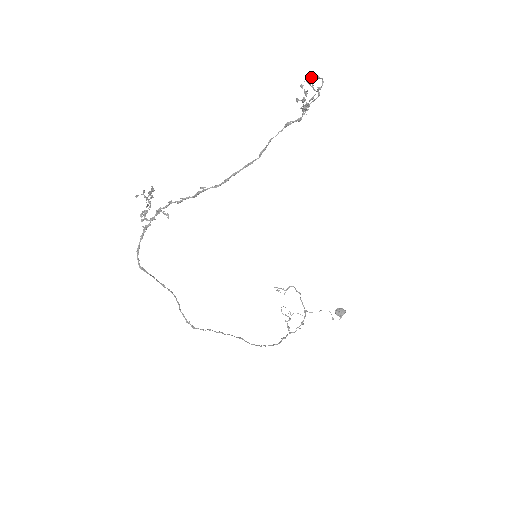
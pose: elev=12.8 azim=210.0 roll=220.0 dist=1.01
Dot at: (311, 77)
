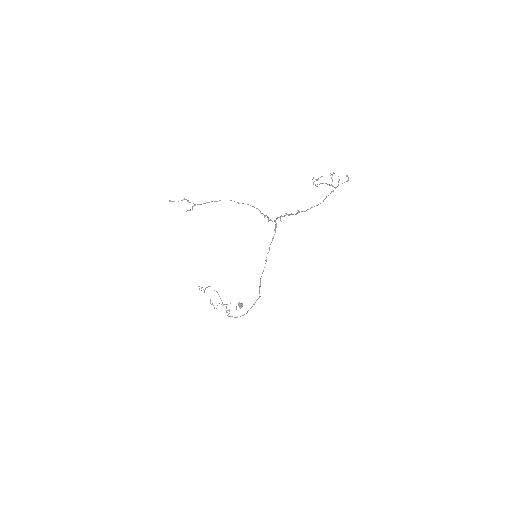
Dot at: (334, 173)
